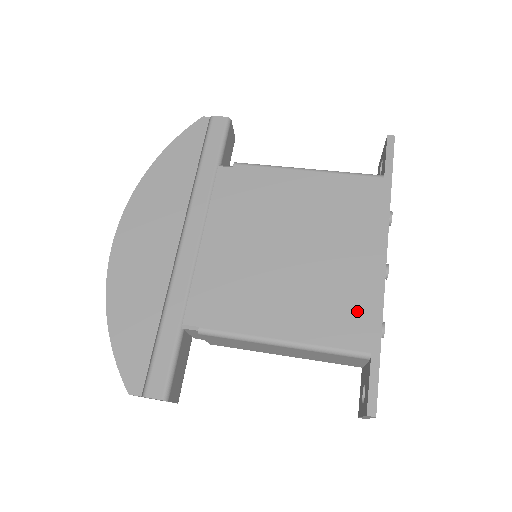
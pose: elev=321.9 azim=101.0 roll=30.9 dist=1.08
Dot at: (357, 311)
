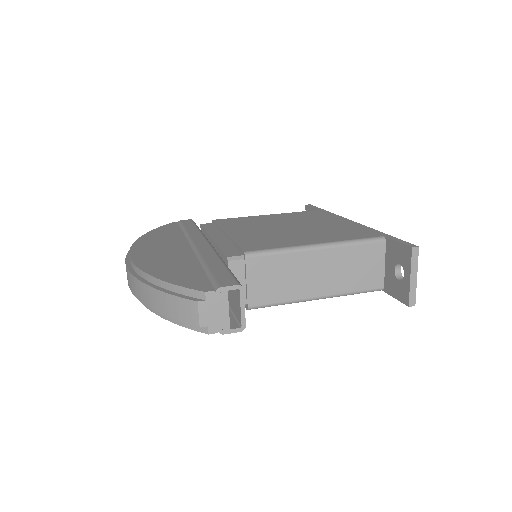
Dot at: (355, 231)
